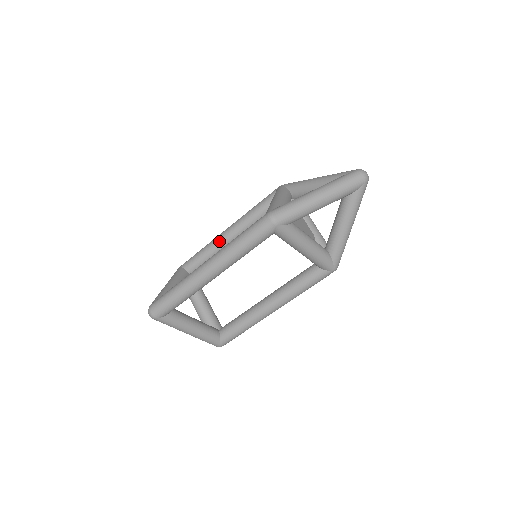
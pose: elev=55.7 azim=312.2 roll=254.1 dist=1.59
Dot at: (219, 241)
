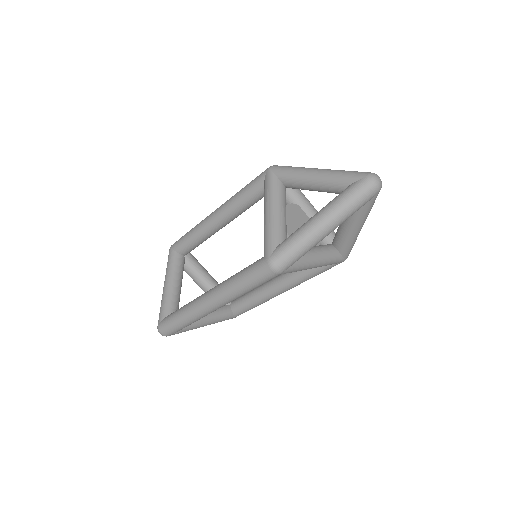
Dot at: (208, 228)
